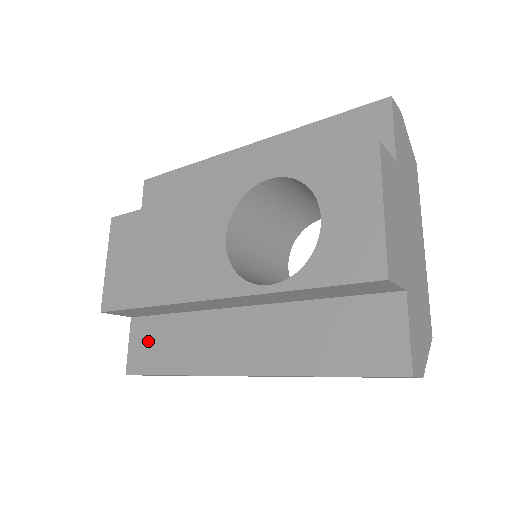
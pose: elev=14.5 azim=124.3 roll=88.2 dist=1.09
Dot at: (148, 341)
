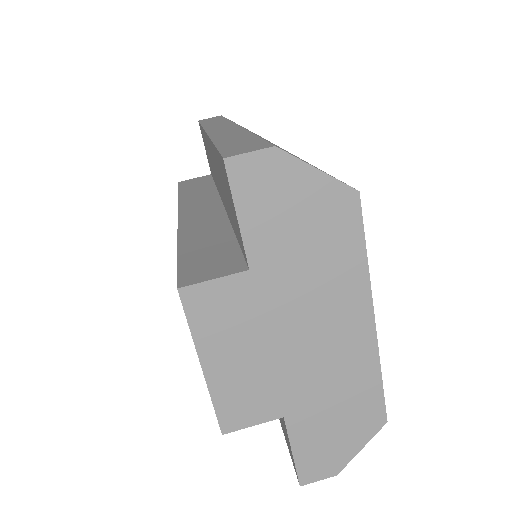
Dot at: occluded
